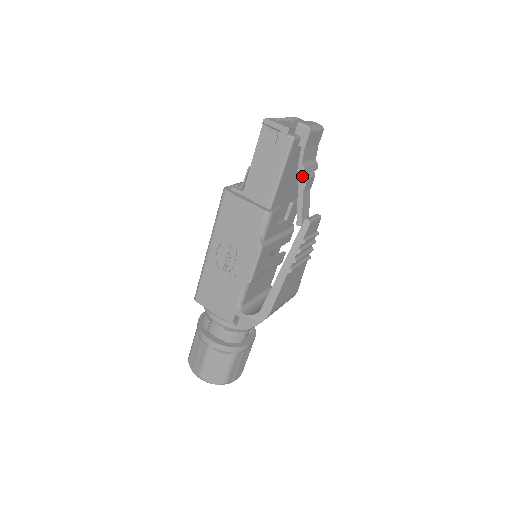
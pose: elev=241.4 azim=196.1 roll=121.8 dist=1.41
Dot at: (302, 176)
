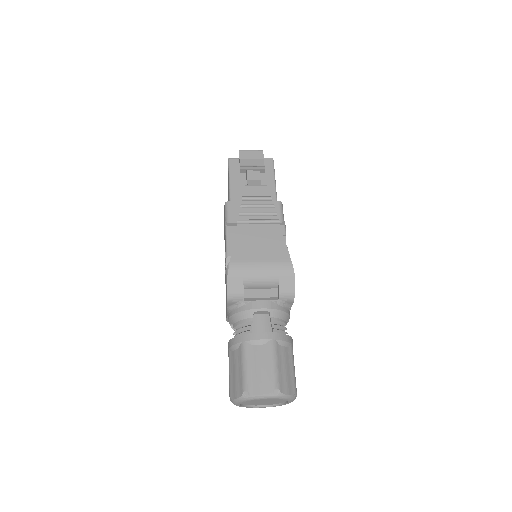
Dot at: (246, 174)
